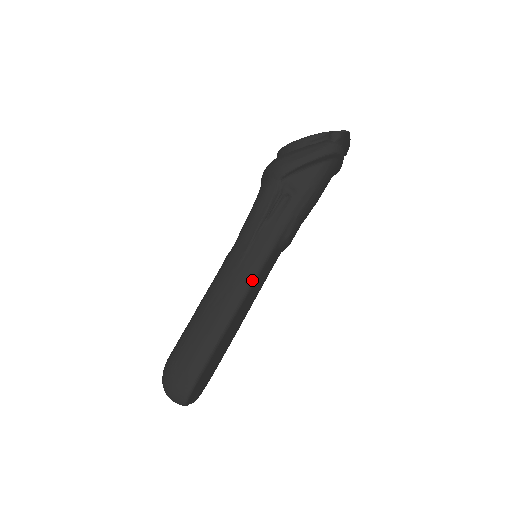
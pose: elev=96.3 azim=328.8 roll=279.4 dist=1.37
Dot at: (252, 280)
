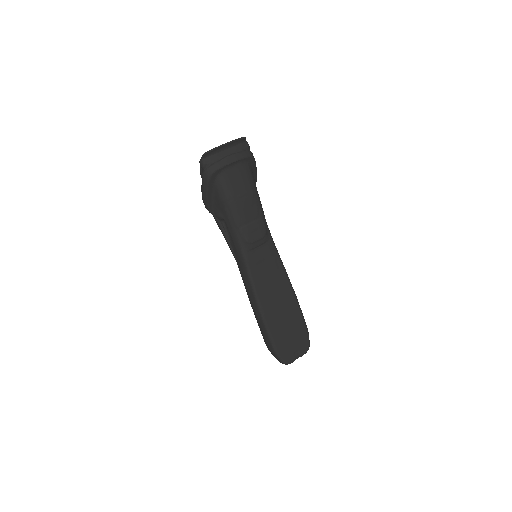
Dot at: (251, 284)
